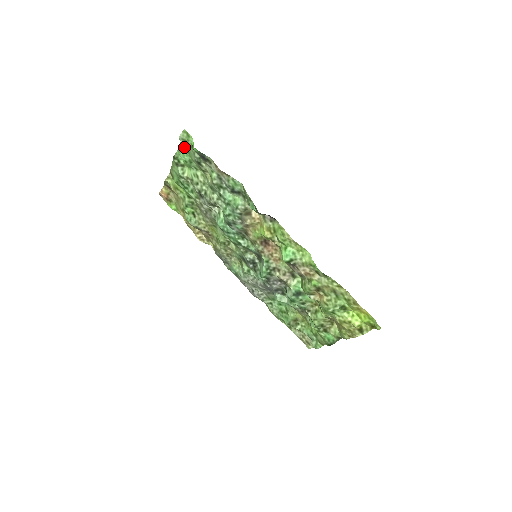
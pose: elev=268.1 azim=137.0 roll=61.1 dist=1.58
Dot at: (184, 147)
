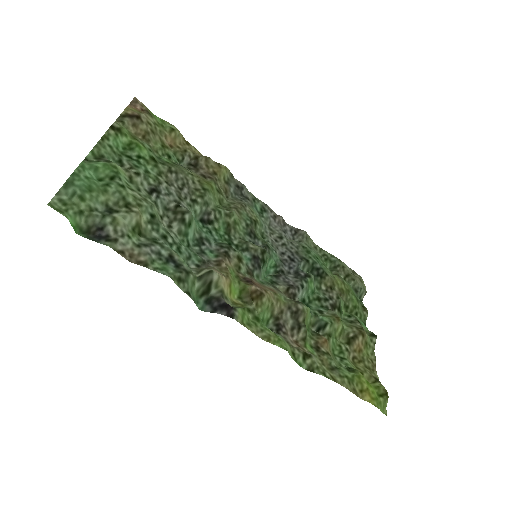
Dot at: (80, 181)
